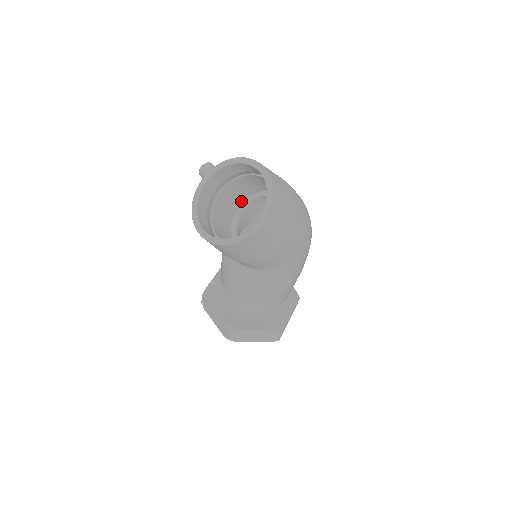
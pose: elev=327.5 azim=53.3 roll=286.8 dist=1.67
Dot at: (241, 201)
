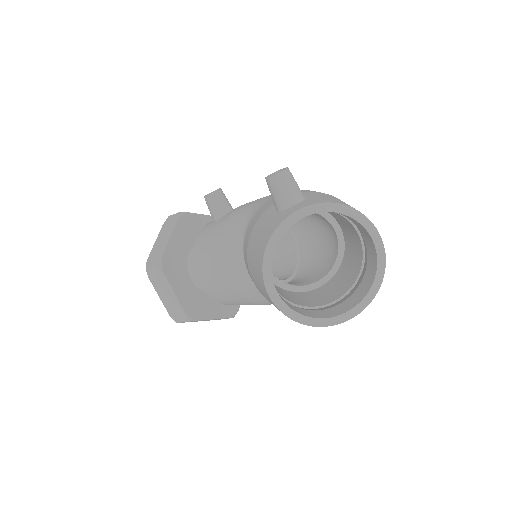
Dot at: occluded
